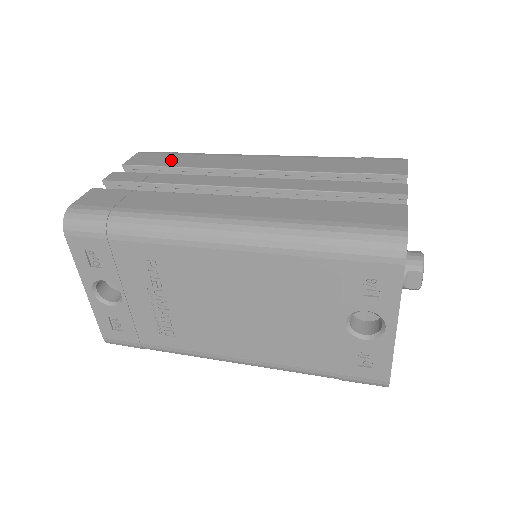
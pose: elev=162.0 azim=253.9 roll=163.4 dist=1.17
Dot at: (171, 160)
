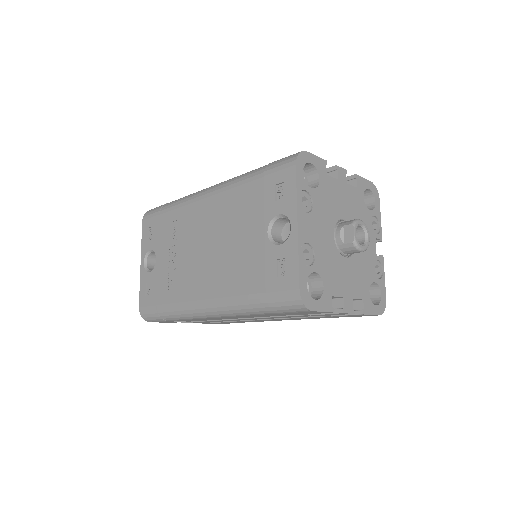
Dot at: occluded
